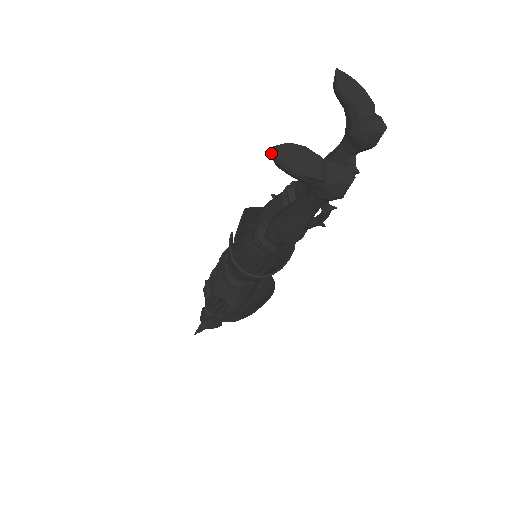
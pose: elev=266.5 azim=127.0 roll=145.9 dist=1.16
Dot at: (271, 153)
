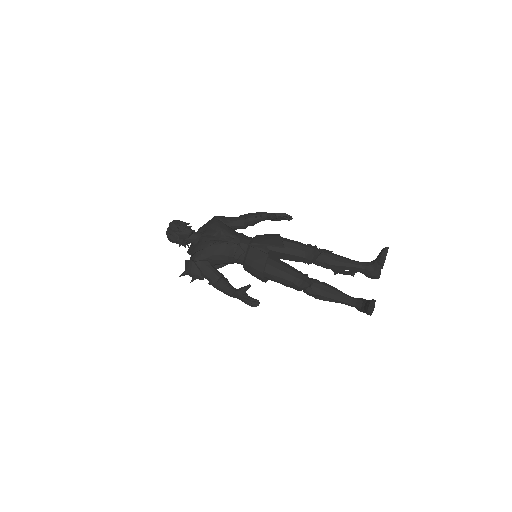
Dot at: (373, 309)
